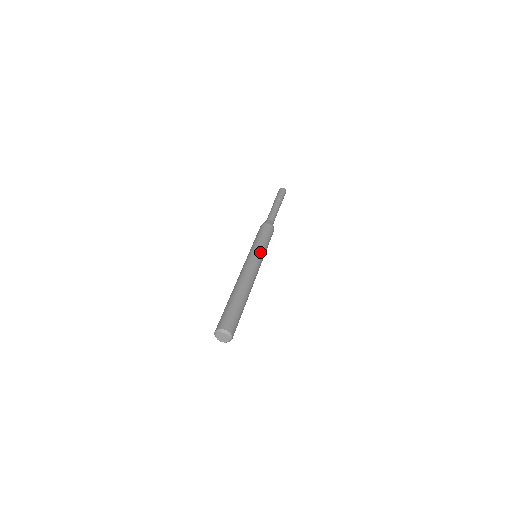
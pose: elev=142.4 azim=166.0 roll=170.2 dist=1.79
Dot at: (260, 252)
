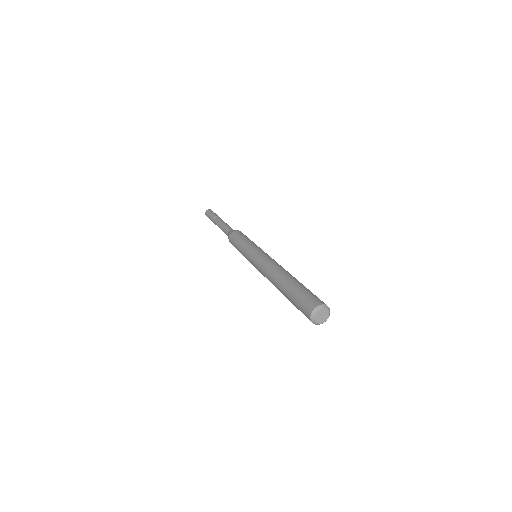
Dot at: (257, 248)
